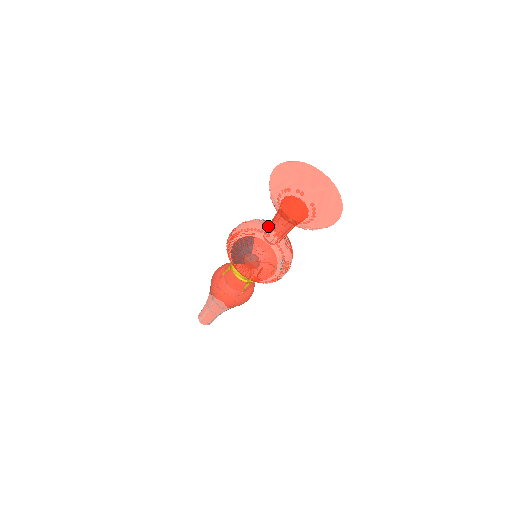
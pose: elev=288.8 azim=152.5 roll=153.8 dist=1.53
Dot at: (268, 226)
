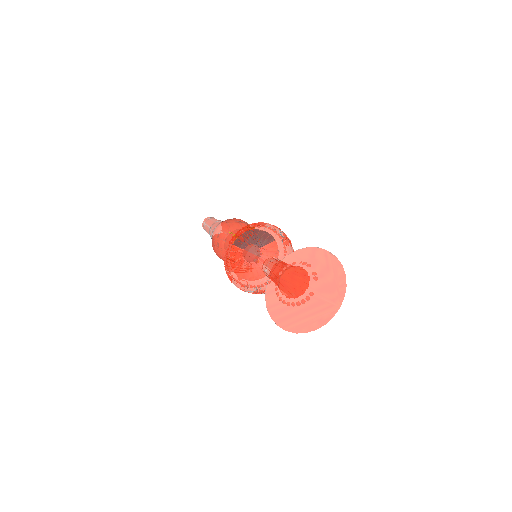
Dot at: (274, 260)
